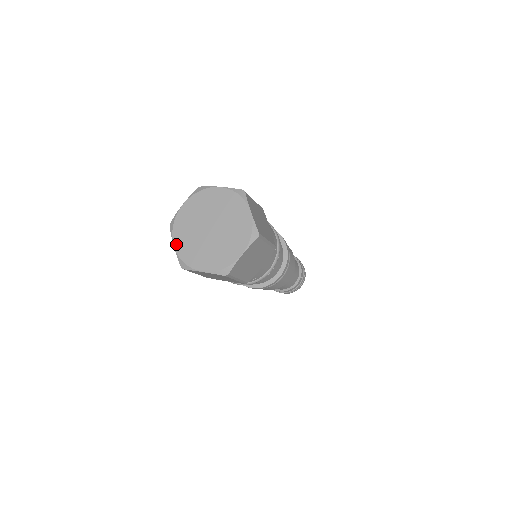
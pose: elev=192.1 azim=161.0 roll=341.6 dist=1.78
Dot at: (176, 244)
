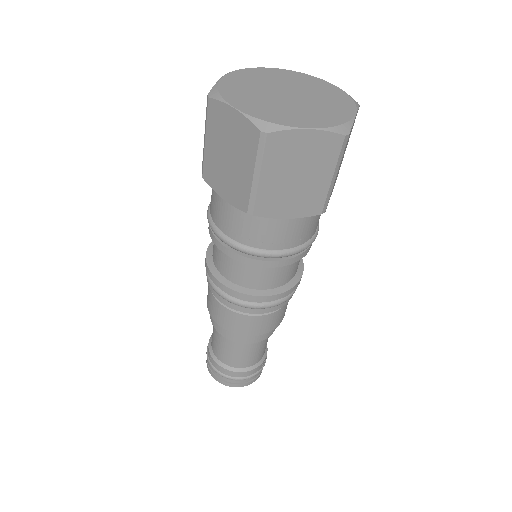
Dot at: (227, 78)
